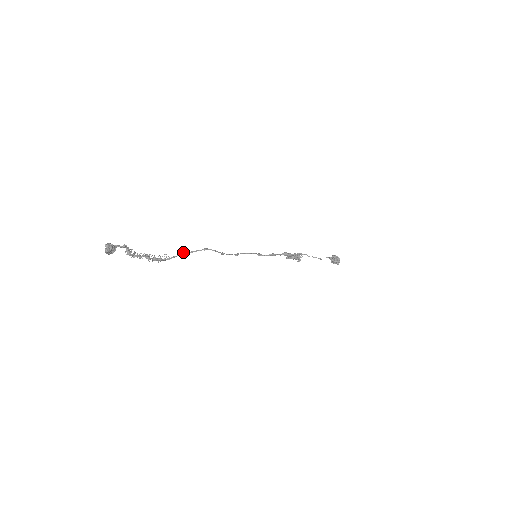
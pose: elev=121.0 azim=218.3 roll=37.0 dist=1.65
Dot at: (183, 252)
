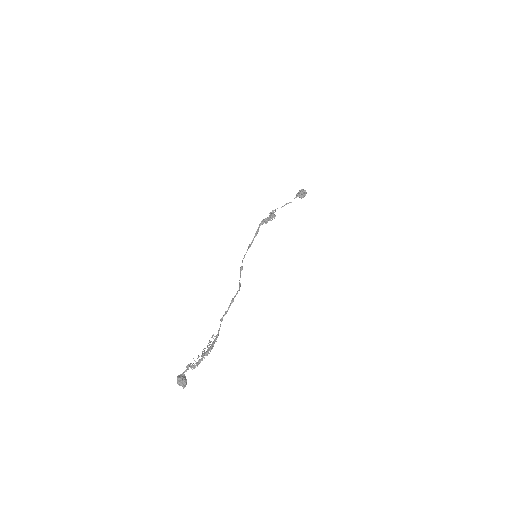
Dot at: (221, 320)
